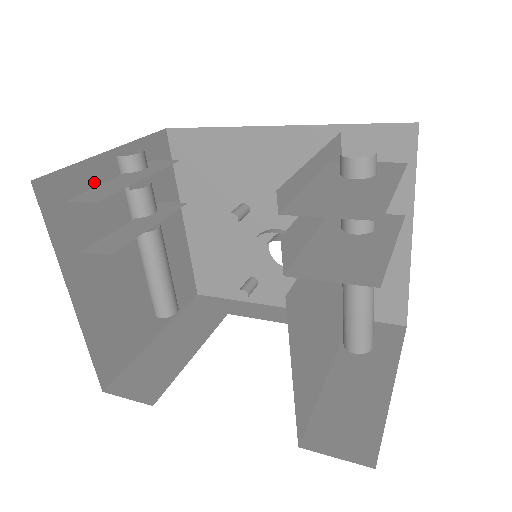
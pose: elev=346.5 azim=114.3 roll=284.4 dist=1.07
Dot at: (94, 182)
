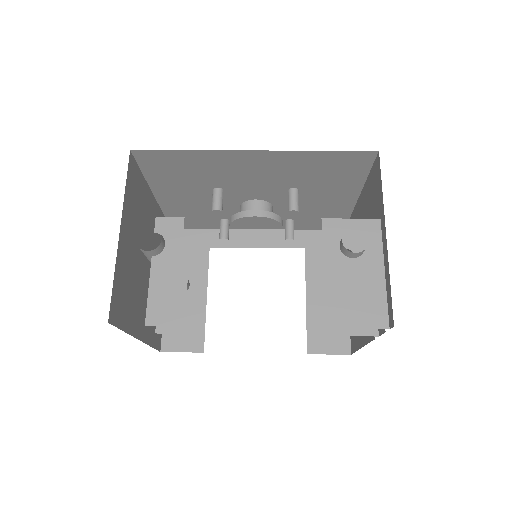
Dot at: (123, 266)
